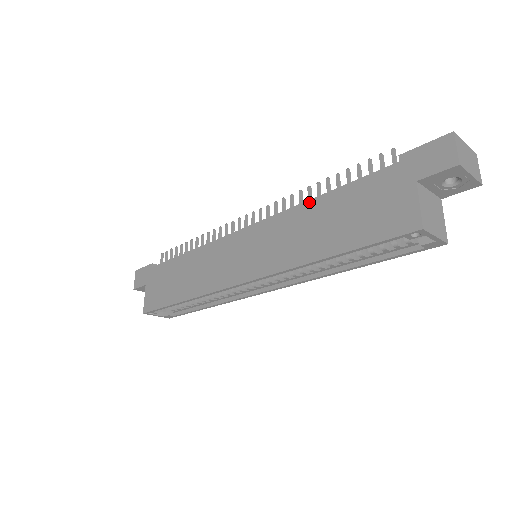
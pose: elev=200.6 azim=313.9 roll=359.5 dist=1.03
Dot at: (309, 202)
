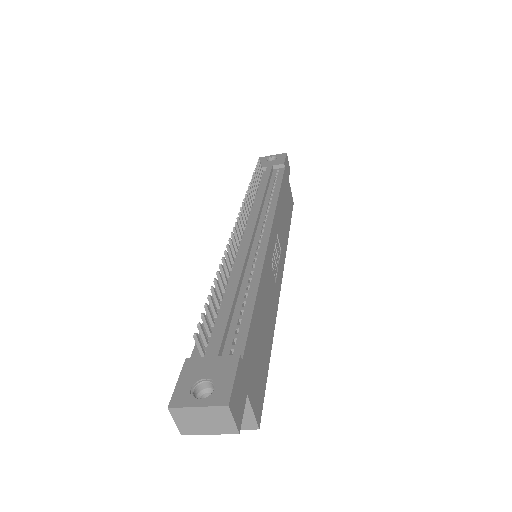
Dot at: occluded
